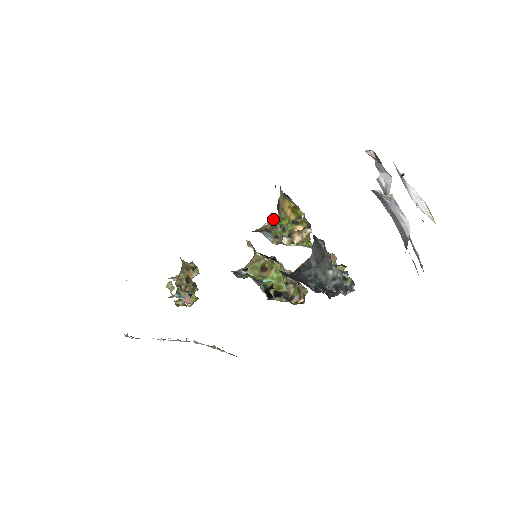
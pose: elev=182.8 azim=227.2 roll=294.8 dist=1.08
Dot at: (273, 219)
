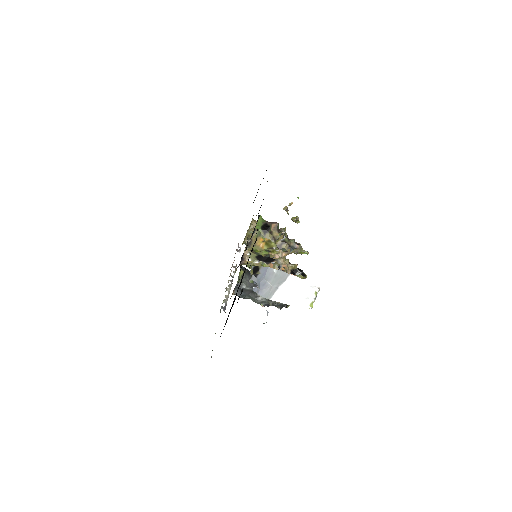
Dot at: (248, 249)
